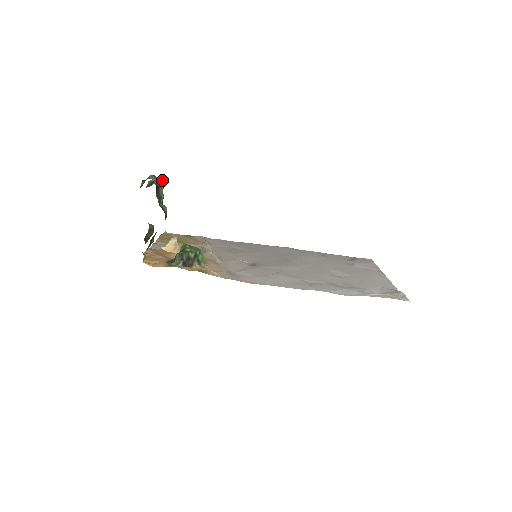
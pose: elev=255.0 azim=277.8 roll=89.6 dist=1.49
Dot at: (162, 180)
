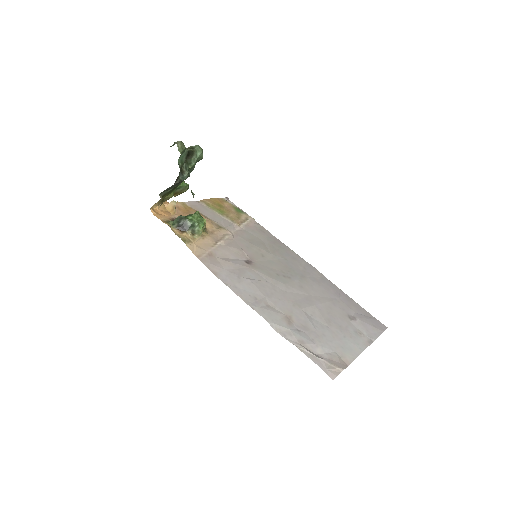
Dot at: (202, 150)
